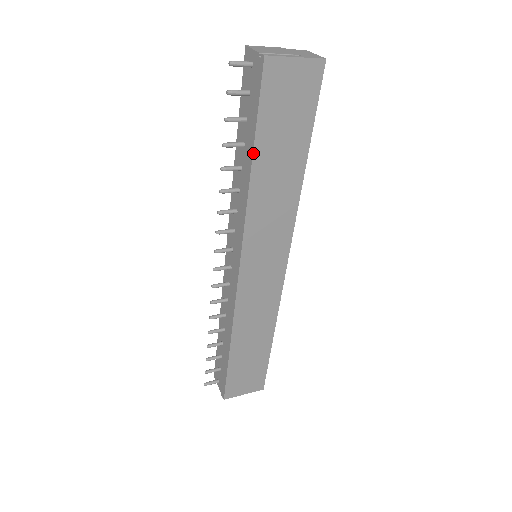
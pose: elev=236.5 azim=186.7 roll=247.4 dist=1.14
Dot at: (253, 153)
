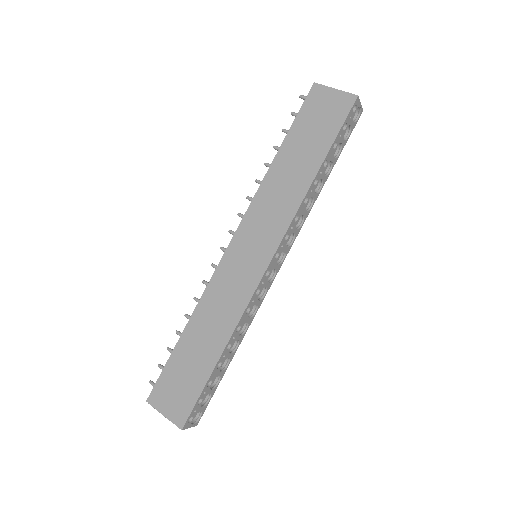
Dot at: (282, 144)
